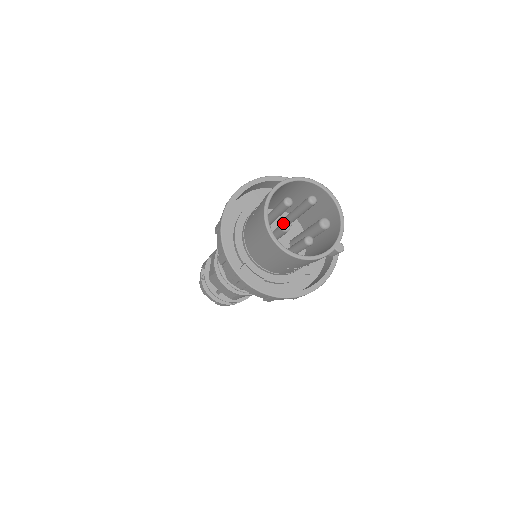
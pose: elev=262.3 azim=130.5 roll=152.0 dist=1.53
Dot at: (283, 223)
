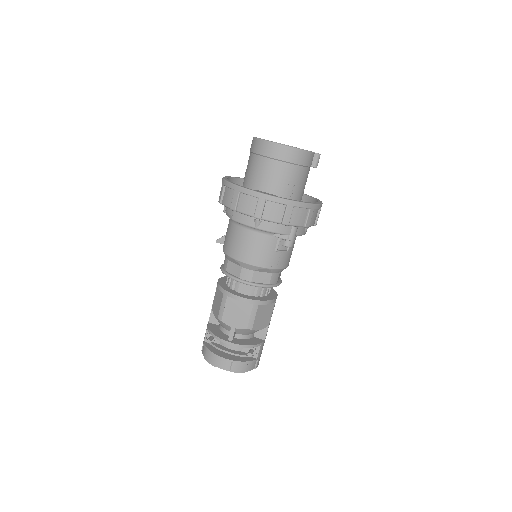
Dot at: occluded
